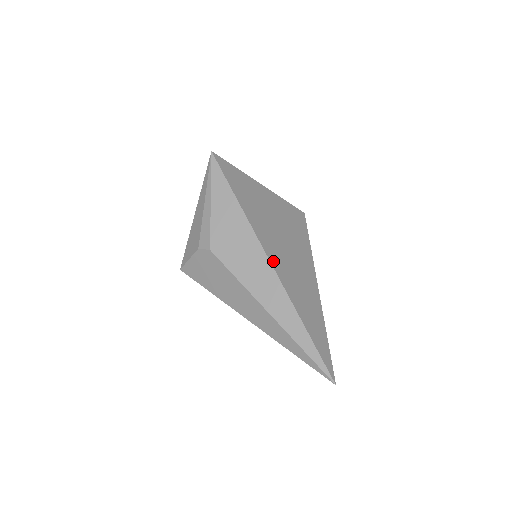
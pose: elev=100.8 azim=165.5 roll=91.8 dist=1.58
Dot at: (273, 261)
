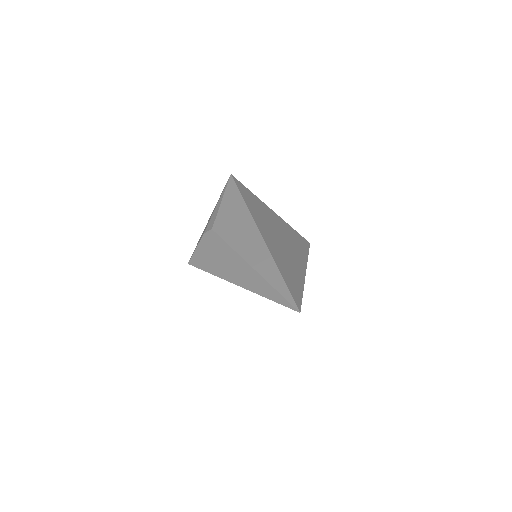
Dot at: (262, 232)
